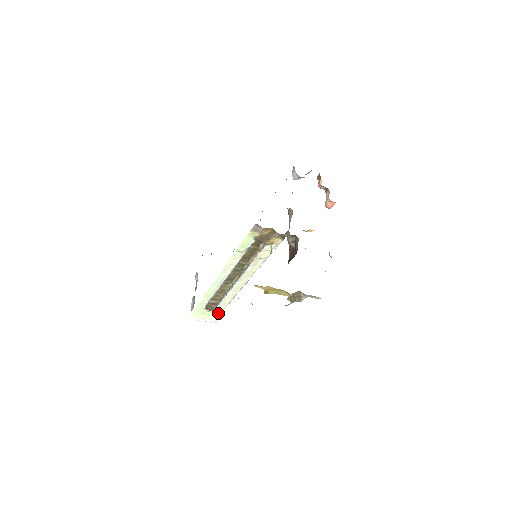
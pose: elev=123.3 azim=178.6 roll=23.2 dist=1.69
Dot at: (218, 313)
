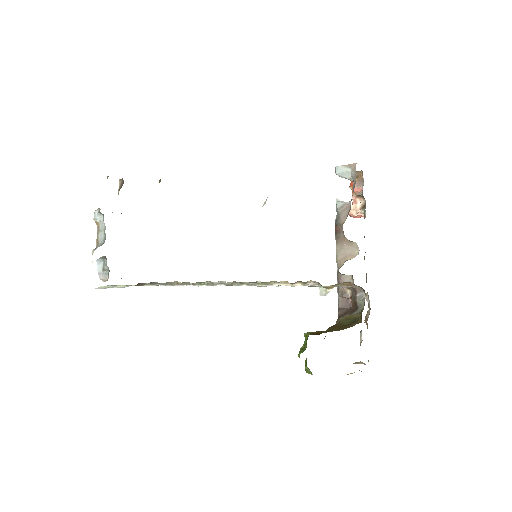
Dot at: occluded
